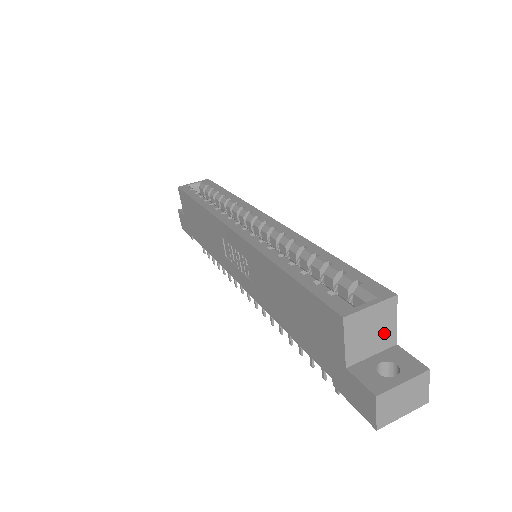
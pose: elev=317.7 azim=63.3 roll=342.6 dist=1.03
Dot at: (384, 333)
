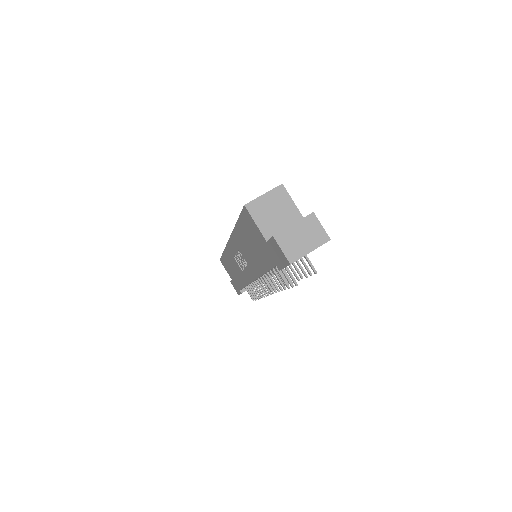
Dot at: (287, 212)
